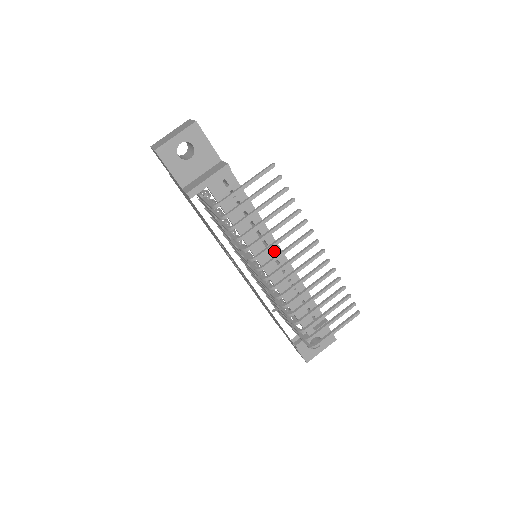
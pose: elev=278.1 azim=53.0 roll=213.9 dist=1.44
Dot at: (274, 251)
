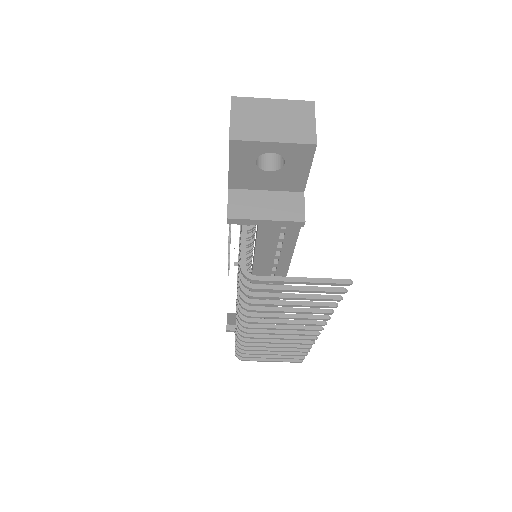
Dot at: occluded
